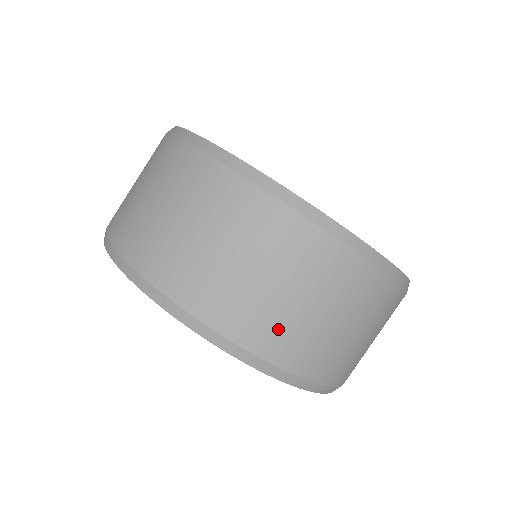
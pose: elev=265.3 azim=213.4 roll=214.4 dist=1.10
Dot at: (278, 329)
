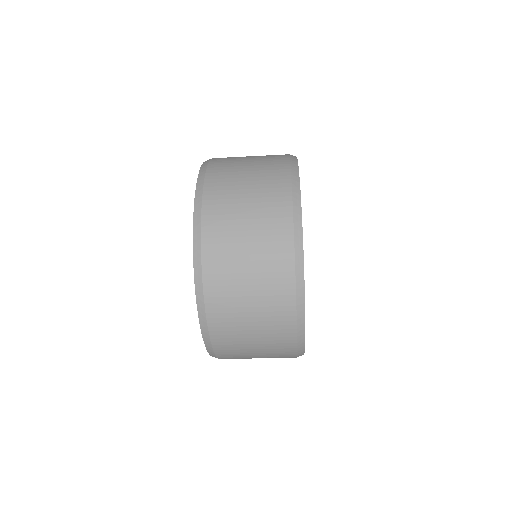
Dot at: (227, 303)
